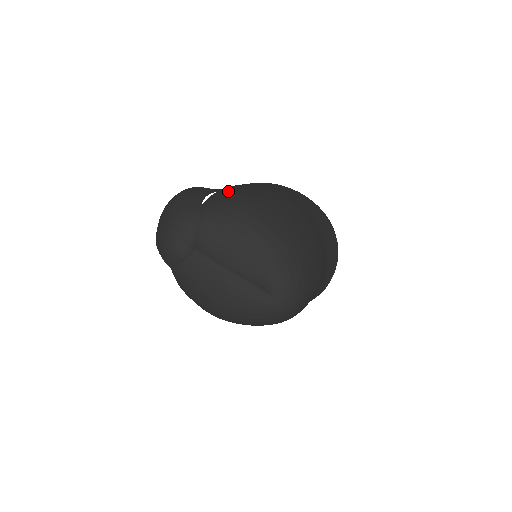
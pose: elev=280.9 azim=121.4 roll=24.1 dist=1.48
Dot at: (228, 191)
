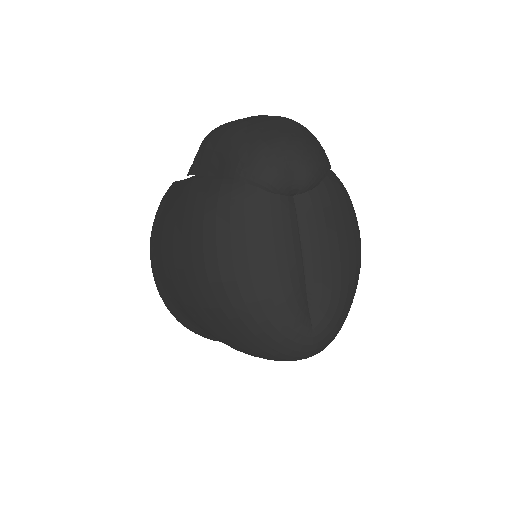
Dot at: occluded
